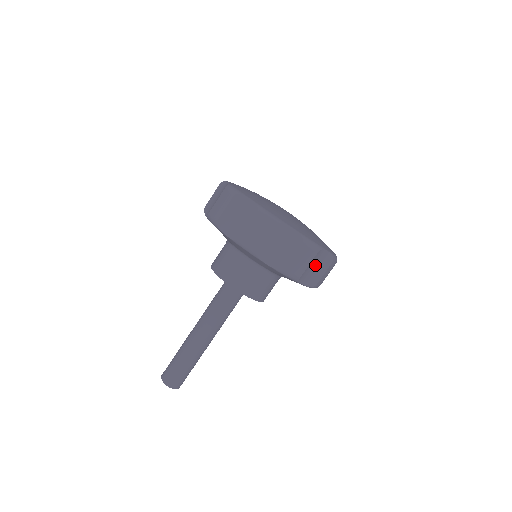
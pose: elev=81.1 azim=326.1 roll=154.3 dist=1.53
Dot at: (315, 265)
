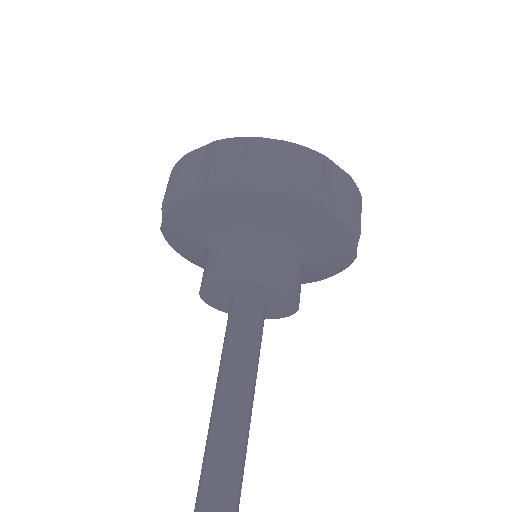
Dot at: (264, 161)
